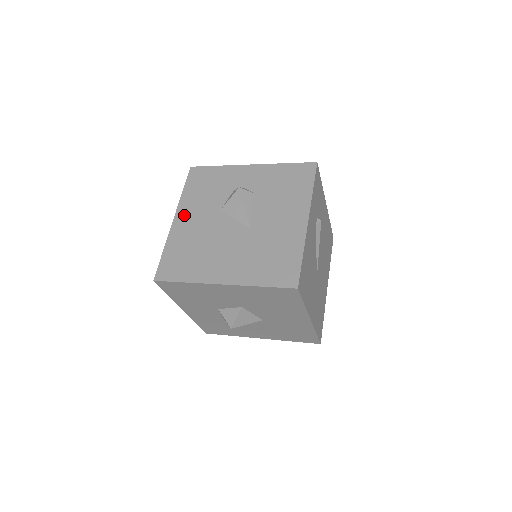
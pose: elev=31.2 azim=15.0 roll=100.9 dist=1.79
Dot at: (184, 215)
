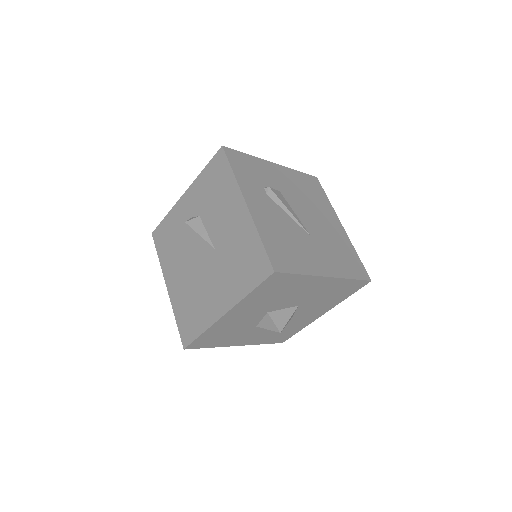
Dot at: (170, 277)
